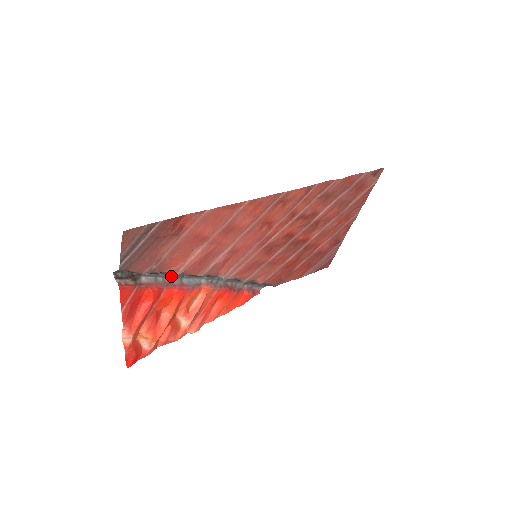
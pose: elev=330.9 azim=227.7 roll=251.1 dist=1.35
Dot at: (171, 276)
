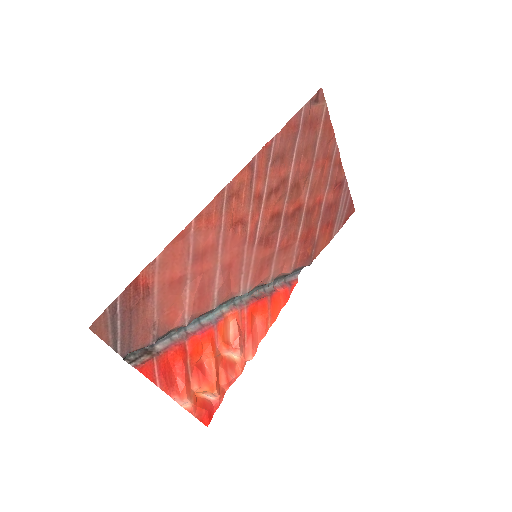
Dot at: (186, 327)
